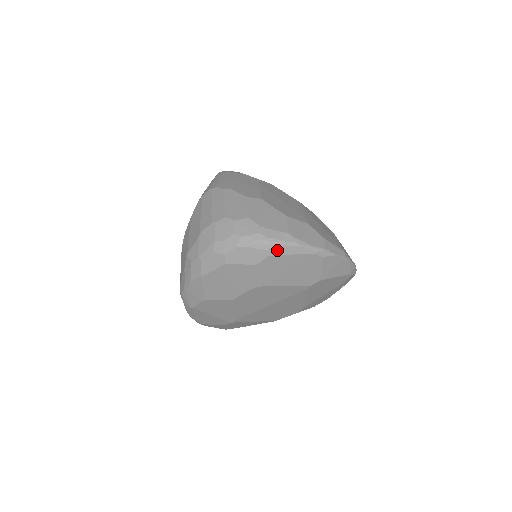
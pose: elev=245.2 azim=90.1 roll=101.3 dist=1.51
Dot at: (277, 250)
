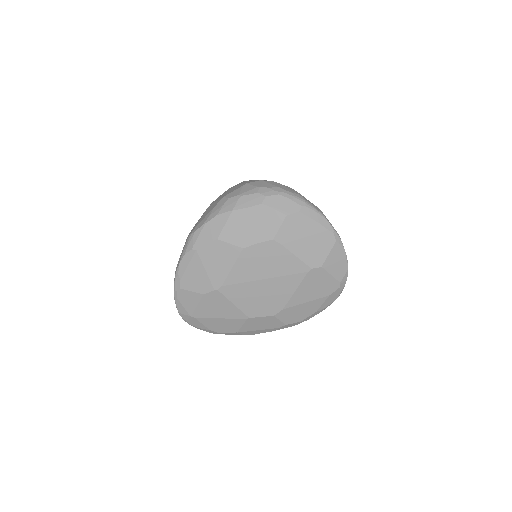
Dot at: (308, 211)
